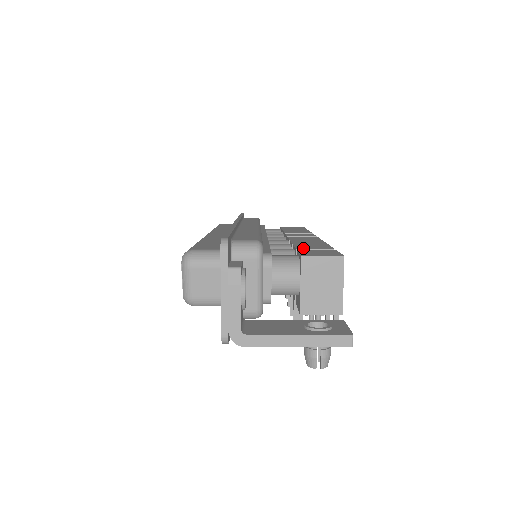
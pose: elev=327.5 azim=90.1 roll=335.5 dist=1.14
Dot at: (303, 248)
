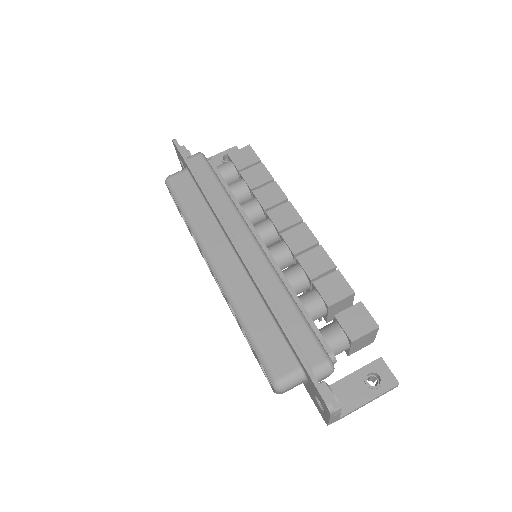
Dot at: (333, 304)
